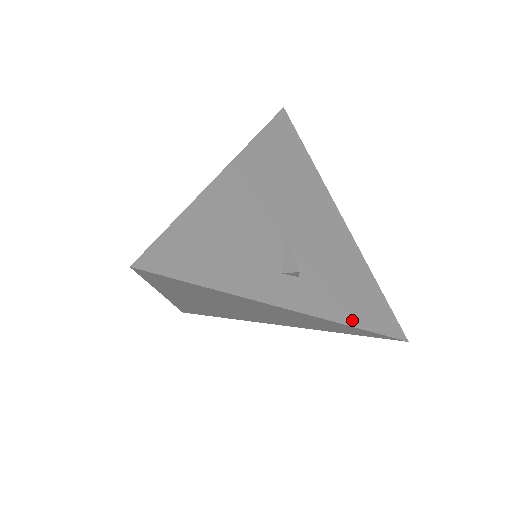
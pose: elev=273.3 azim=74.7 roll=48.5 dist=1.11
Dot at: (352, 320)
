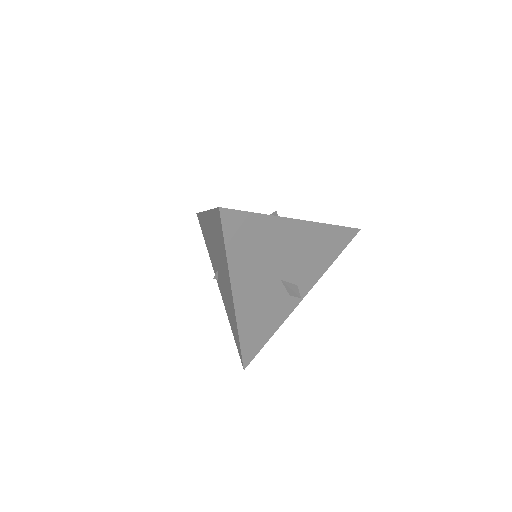
Dot at: (329, 263)
